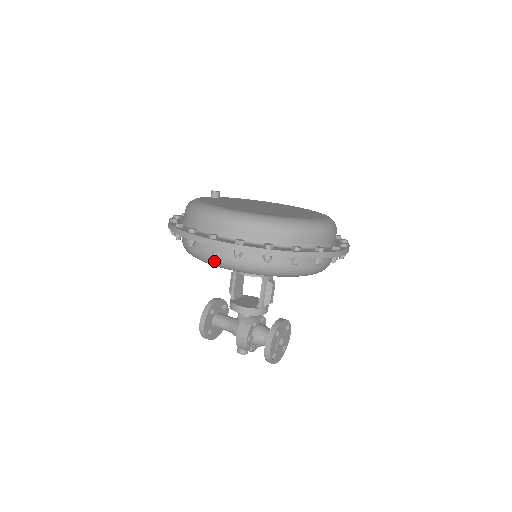
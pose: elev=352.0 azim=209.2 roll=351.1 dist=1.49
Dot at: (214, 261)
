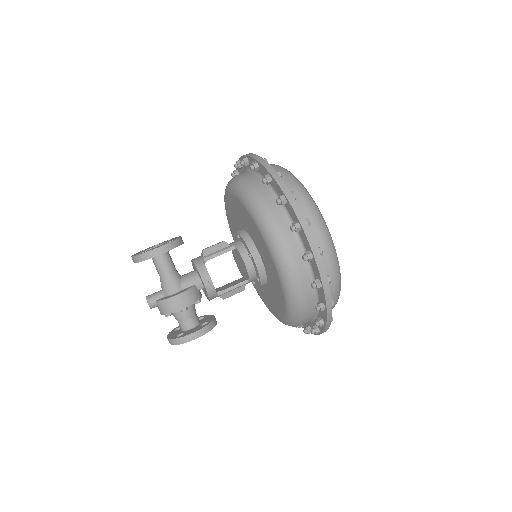
Dot at: (285, 258)
